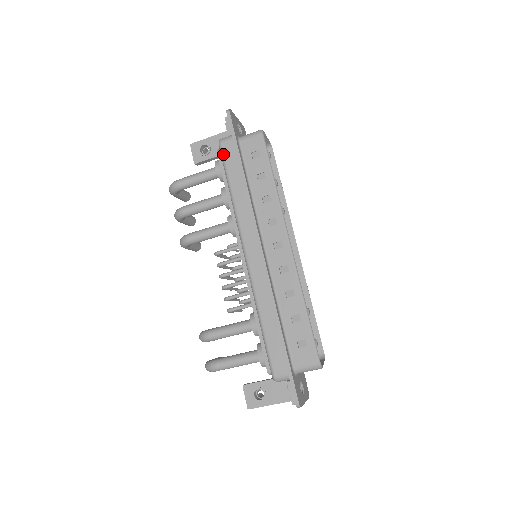
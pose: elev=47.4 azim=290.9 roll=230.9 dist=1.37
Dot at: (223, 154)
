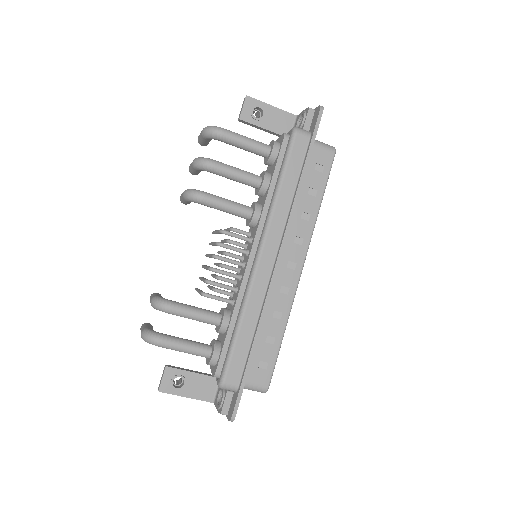
Dot at: (293, 145)
